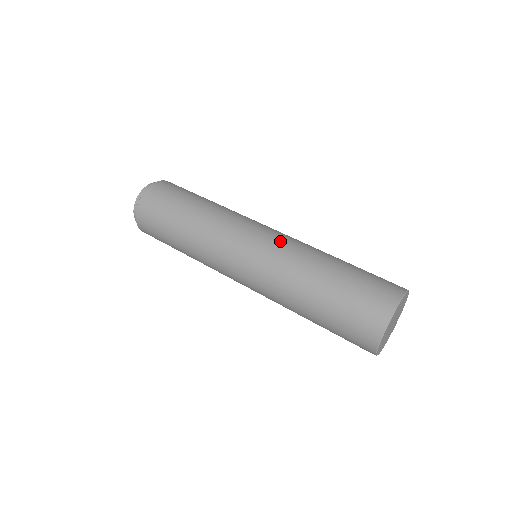
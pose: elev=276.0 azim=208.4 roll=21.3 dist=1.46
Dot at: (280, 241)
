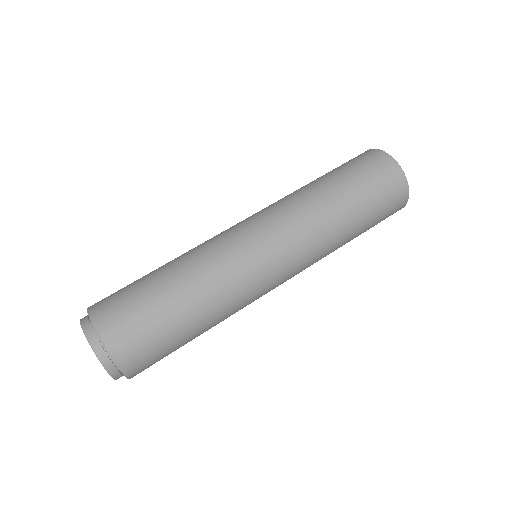
Dot at: (262, 209)
